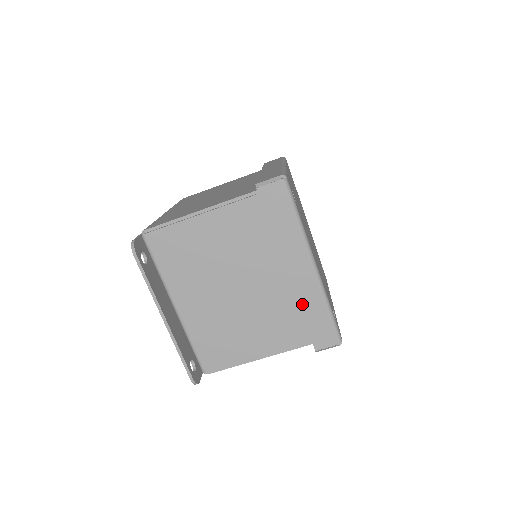
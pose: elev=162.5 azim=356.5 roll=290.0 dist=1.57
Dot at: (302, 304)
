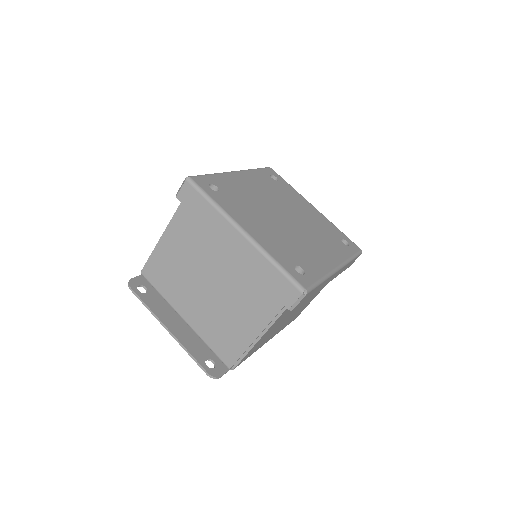
Dot at: (254, 271)
